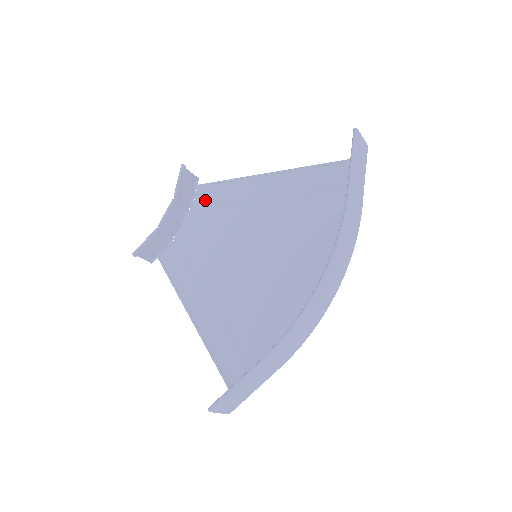
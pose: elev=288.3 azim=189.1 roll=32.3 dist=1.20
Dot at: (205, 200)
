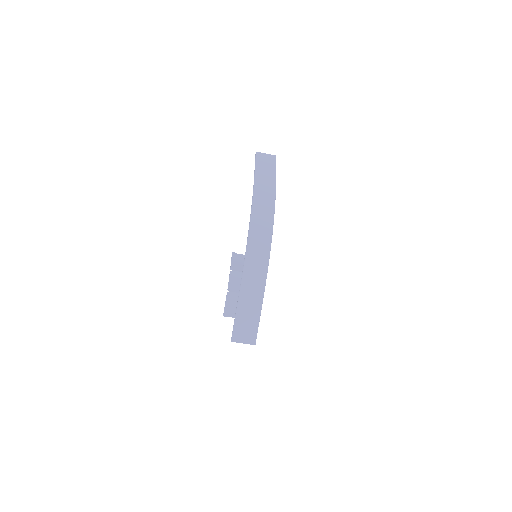
Dot at: occluded
